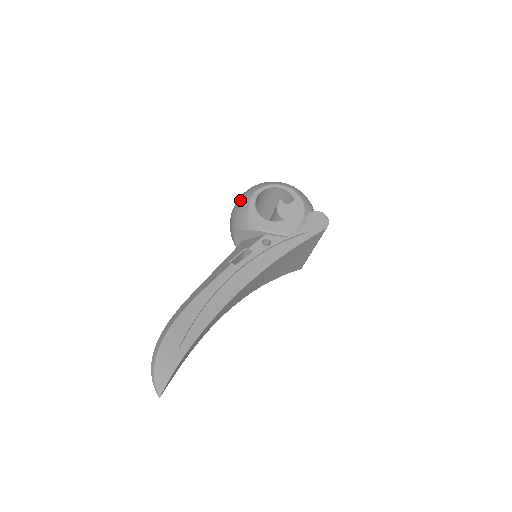
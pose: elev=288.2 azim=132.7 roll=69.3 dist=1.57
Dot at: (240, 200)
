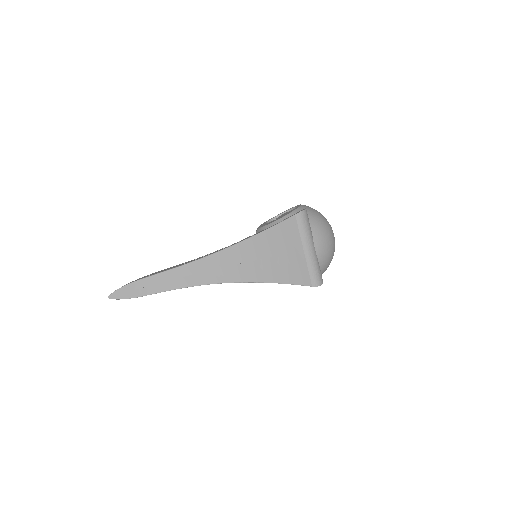
Dot at: occluded
